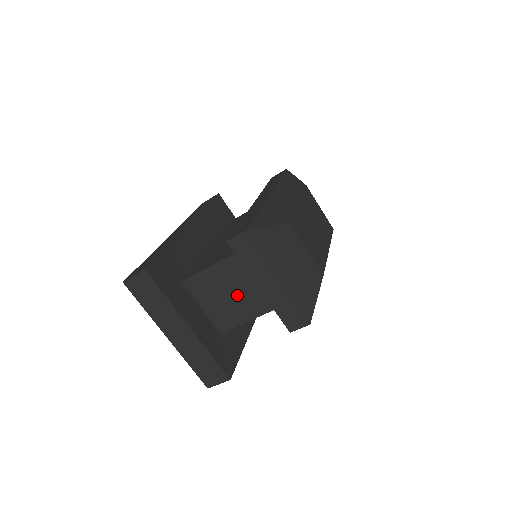
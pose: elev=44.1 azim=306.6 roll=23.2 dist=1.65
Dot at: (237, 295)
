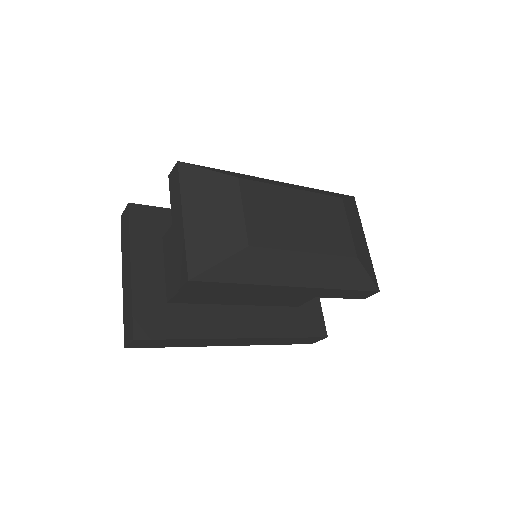
Dot at: occluded
